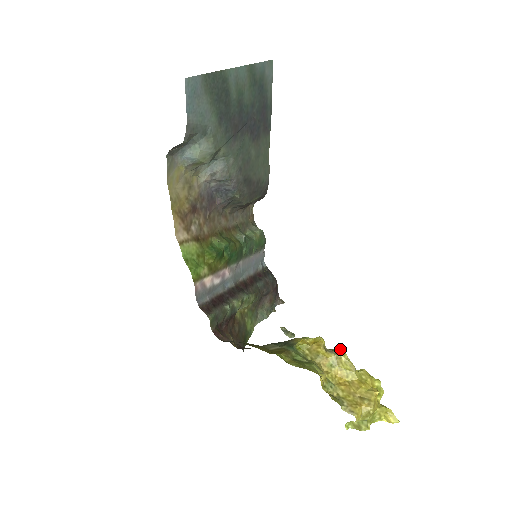
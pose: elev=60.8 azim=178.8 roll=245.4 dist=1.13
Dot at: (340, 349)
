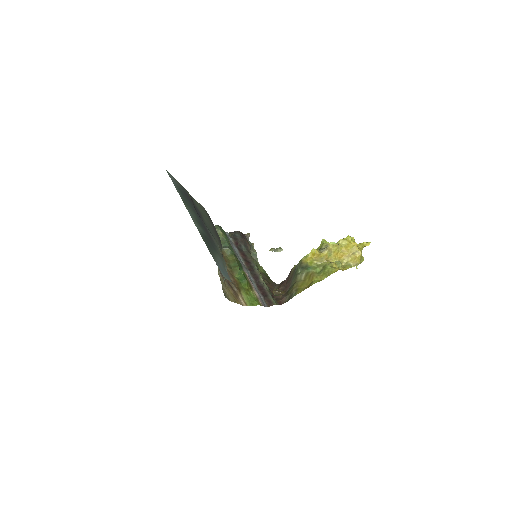
Dot at: (325, 244)
